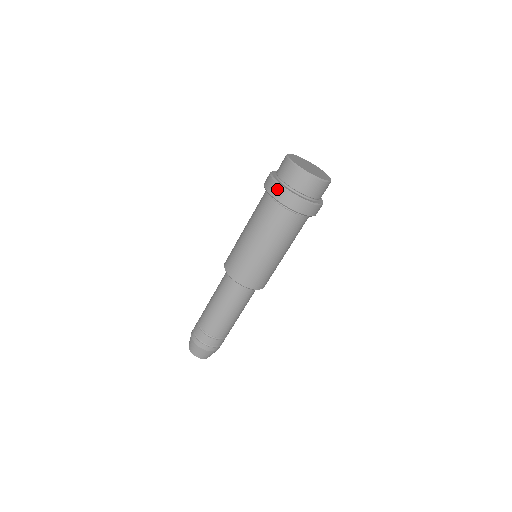
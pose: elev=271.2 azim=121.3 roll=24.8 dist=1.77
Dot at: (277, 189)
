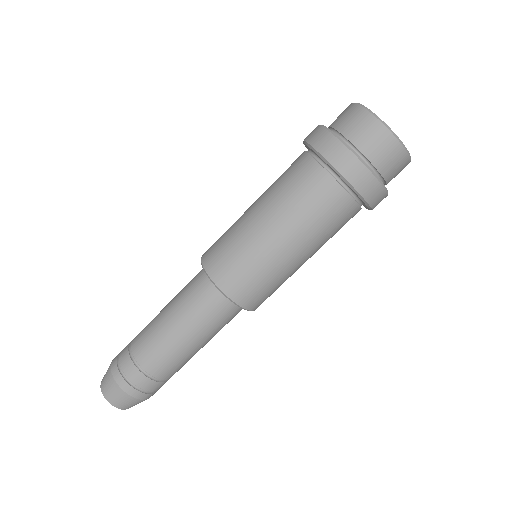
Dot at: (327, 139)
